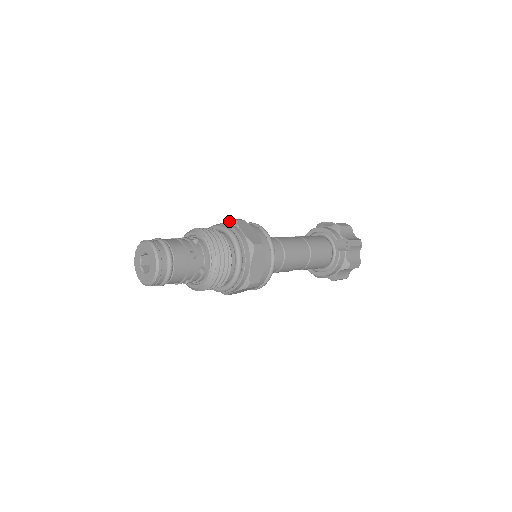
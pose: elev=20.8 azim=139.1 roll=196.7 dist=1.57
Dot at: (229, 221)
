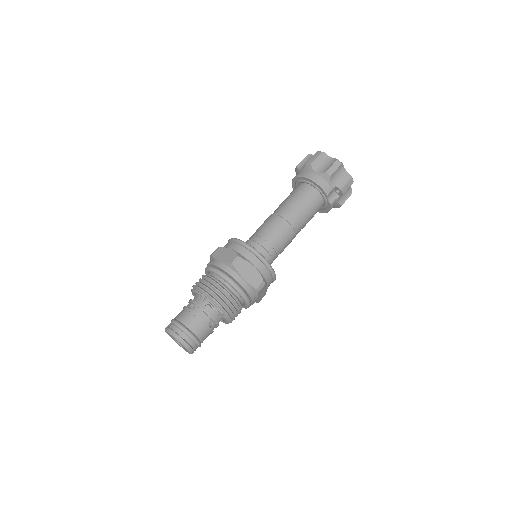
Dot at: (228, 265)
